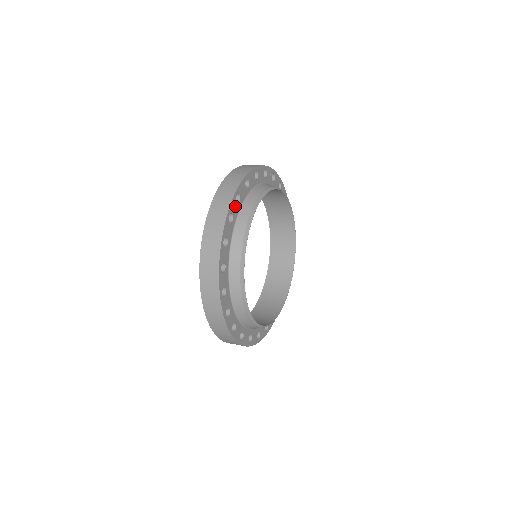
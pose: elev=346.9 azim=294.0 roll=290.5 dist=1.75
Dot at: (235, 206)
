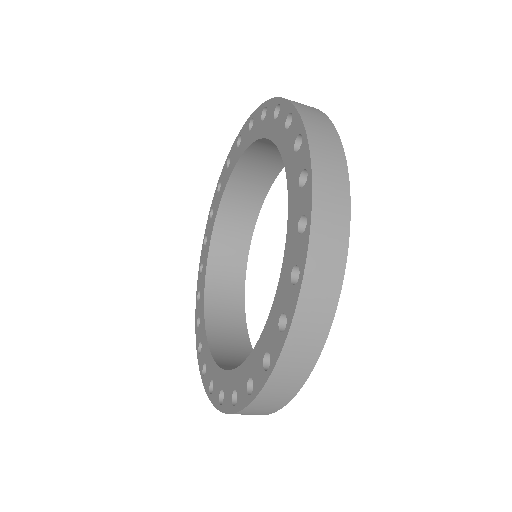
Dot at: occluded
